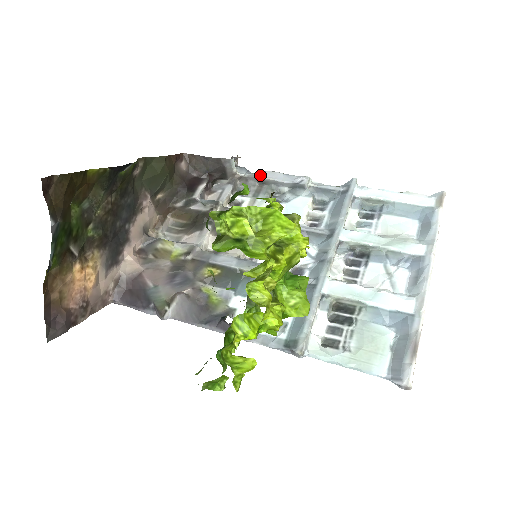
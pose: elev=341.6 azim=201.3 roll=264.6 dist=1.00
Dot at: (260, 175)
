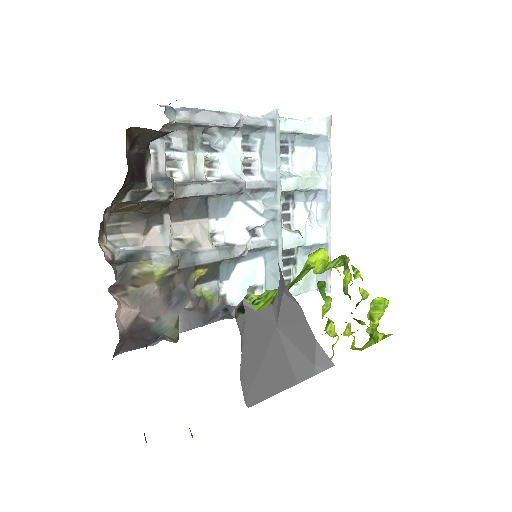
Dot at: (196, 120)
